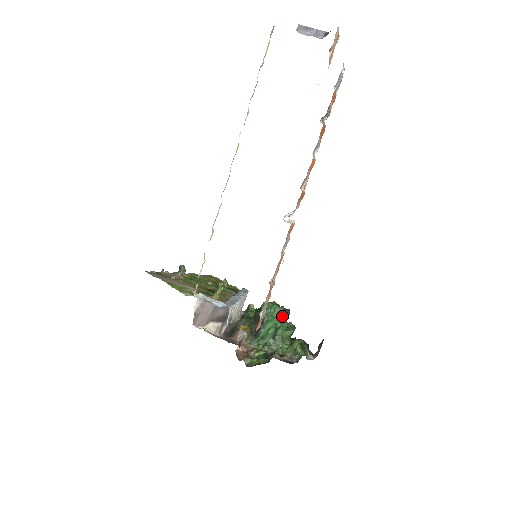
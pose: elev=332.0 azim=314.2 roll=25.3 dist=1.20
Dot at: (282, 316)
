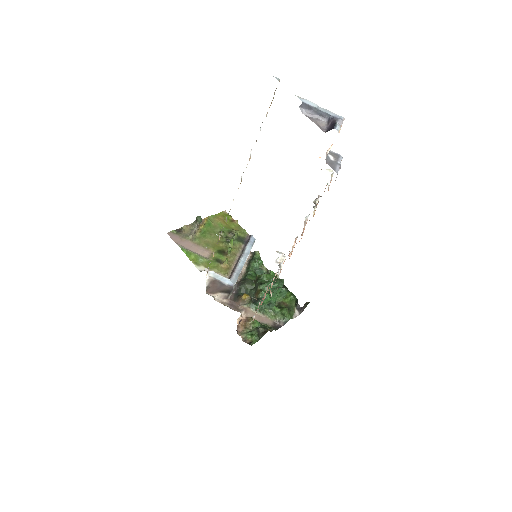
Dot at: (277, 287)
